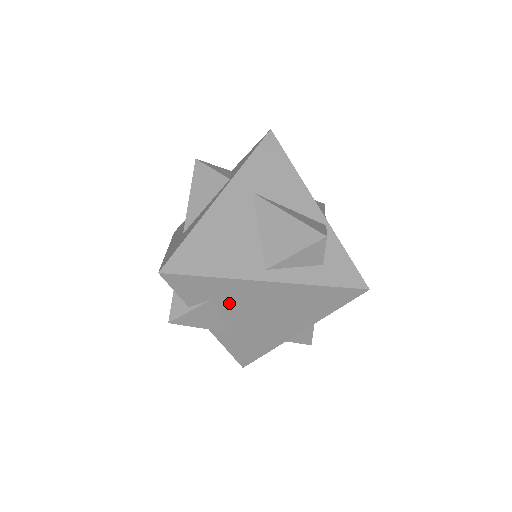
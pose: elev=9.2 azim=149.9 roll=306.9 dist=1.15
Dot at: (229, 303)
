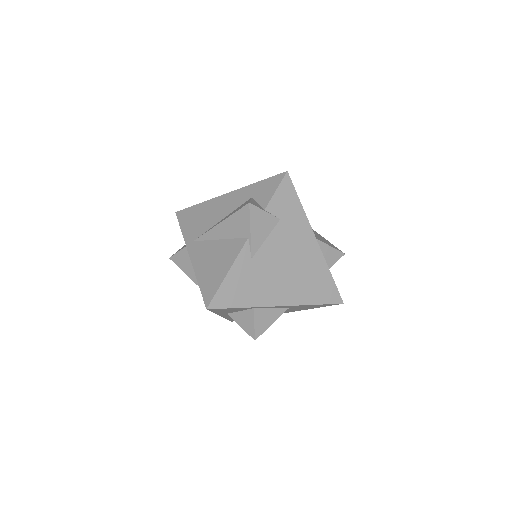
Dot at: (284, 233)
